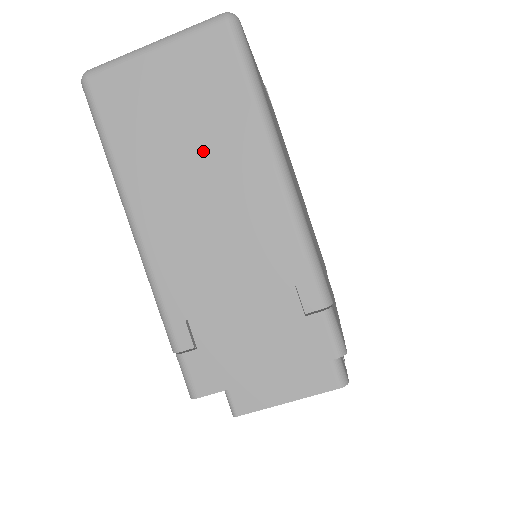
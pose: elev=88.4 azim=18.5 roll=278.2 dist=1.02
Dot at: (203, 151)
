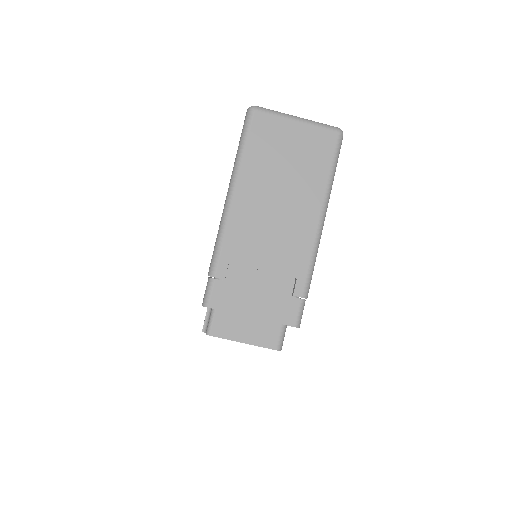
Dot at: (291, 184)
